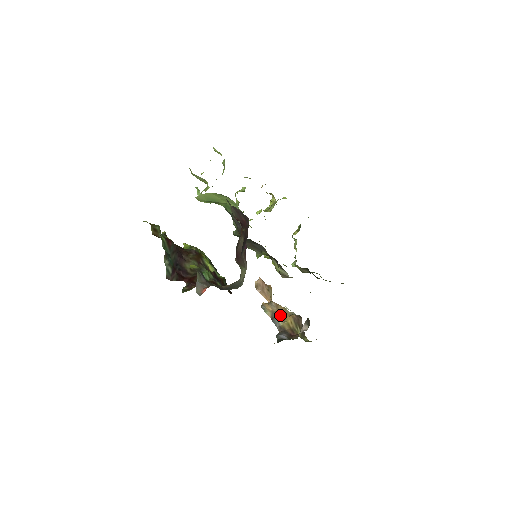
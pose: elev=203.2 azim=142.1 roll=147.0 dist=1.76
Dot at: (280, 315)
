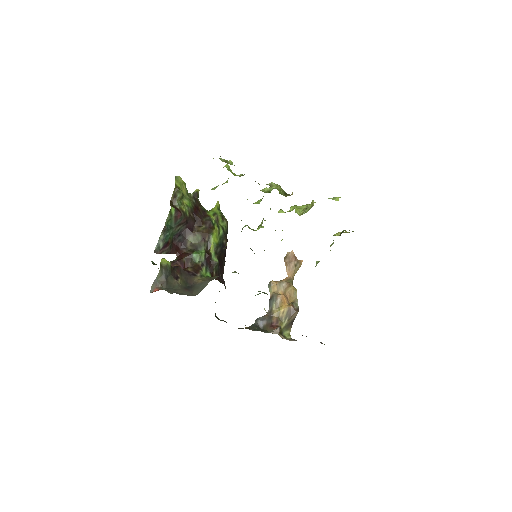
Dot at: (278, 300)
